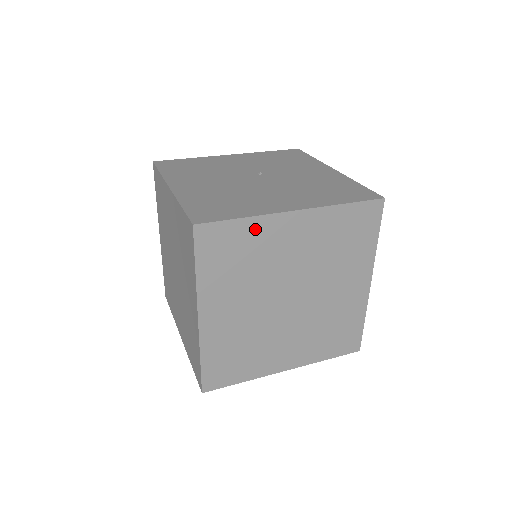
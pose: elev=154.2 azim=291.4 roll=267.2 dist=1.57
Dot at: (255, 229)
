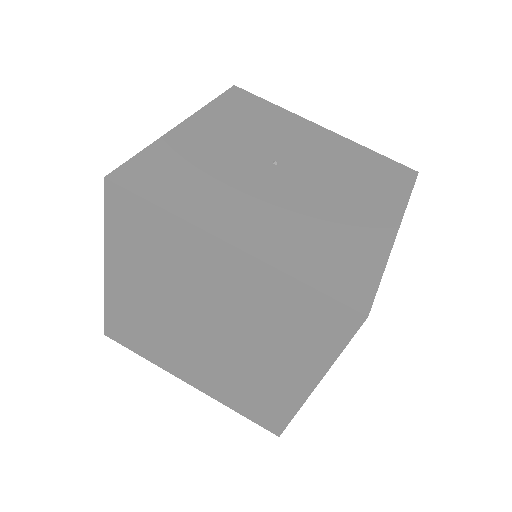
Dot at: occluded
